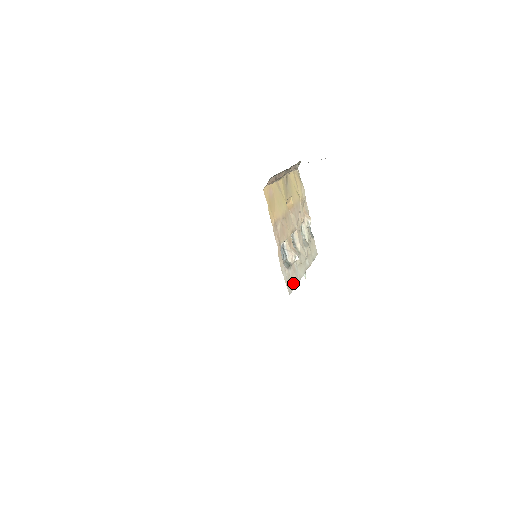
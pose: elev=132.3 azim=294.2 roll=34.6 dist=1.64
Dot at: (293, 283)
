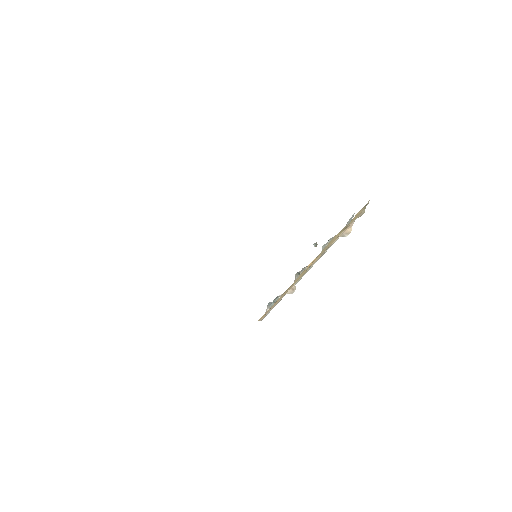
Dot at: (274, 306)
